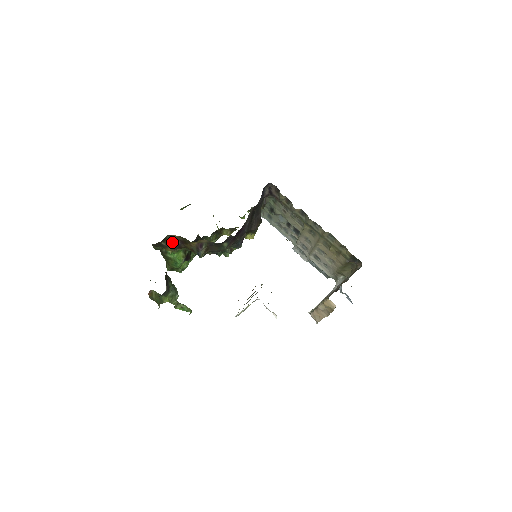
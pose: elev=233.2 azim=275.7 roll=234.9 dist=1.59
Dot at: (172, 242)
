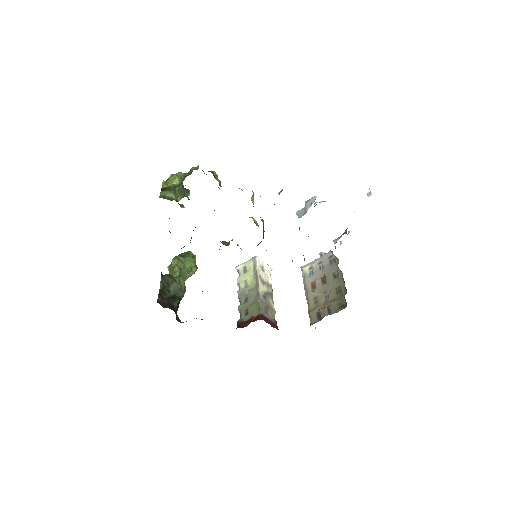
Dot at: occluded
